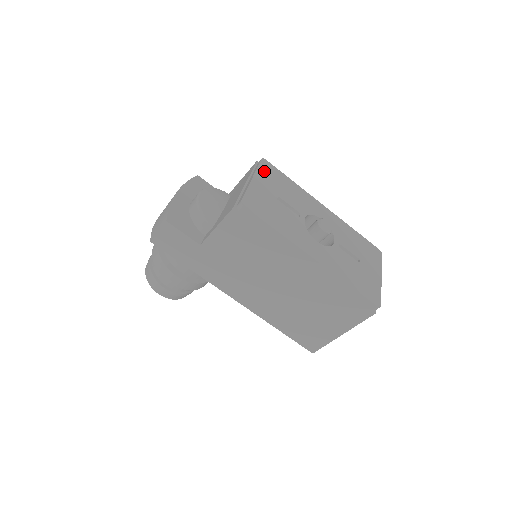
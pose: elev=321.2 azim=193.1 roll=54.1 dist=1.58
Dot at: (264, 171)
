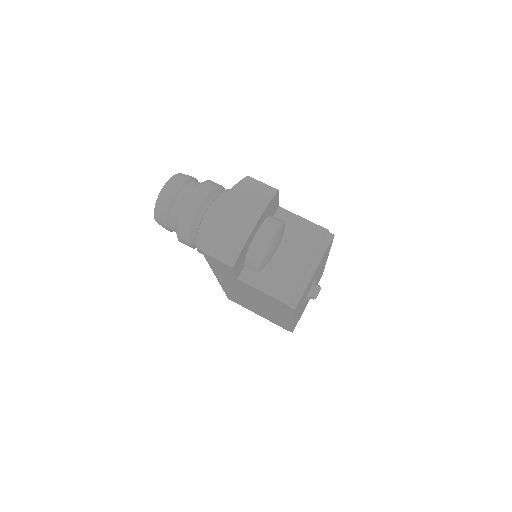
Dot at: occluded
